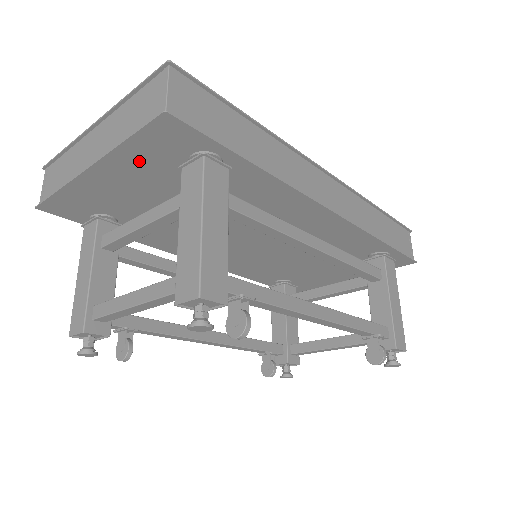
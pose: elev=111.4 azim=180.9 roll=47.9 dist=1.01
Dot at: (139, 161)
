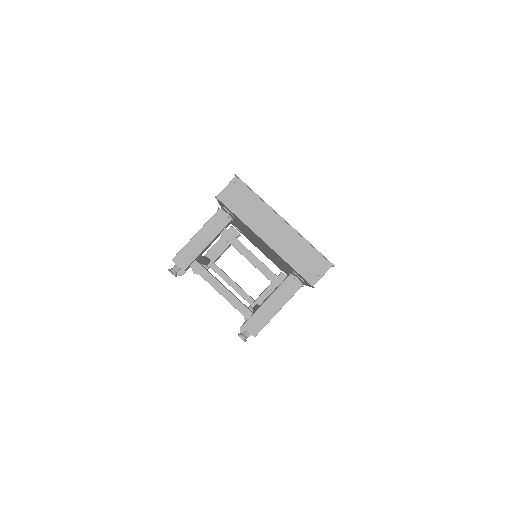
Dot at: (282, 259)
